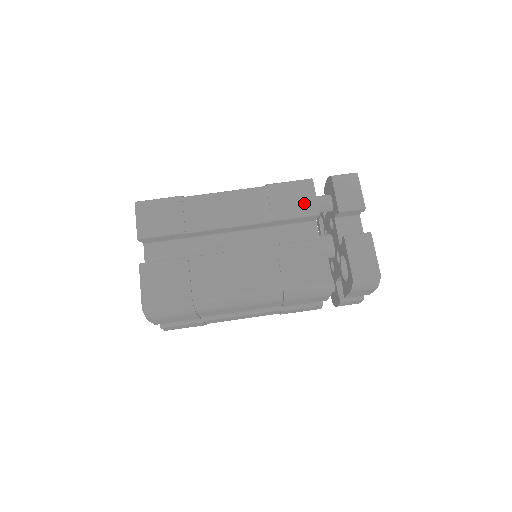
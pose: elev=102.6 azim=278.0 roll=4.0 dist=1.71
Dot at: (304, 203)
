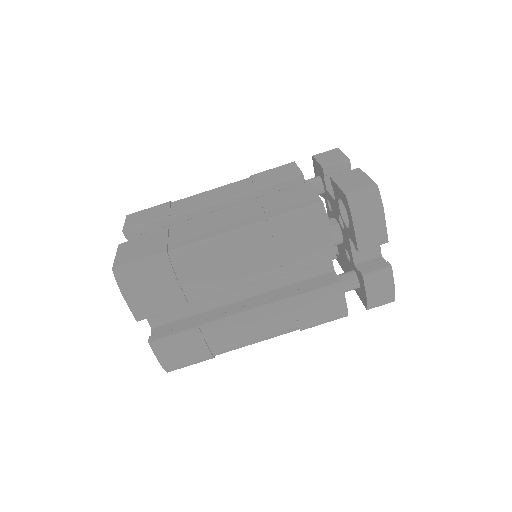
Dot at: (287, 173)
